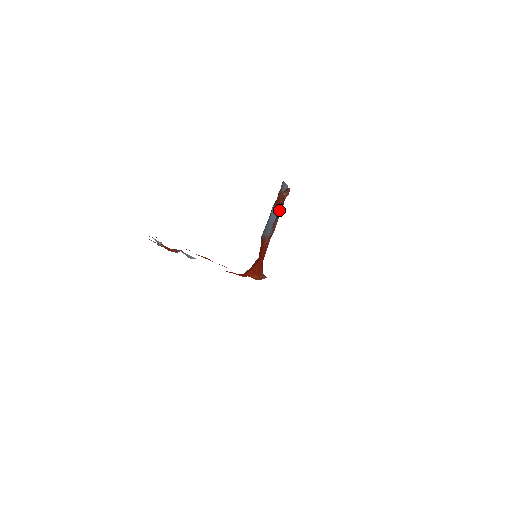
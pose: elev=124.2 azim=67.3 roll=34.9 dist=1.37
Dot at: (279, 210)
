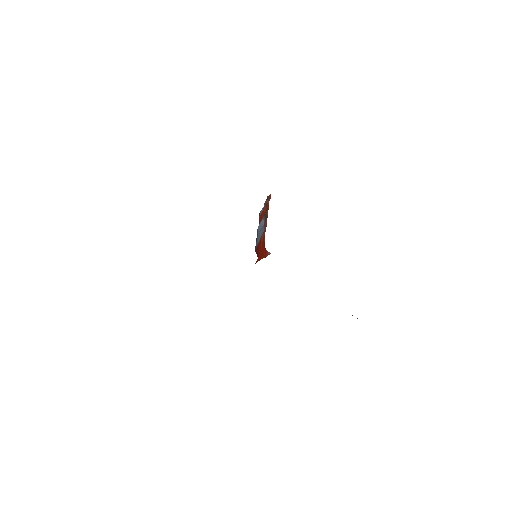
Dot at: (266, 211)
